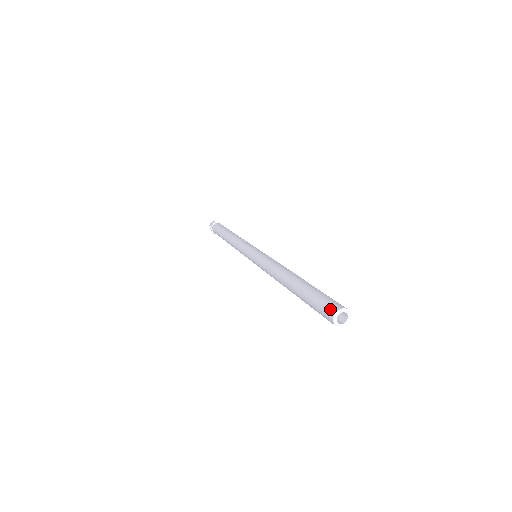
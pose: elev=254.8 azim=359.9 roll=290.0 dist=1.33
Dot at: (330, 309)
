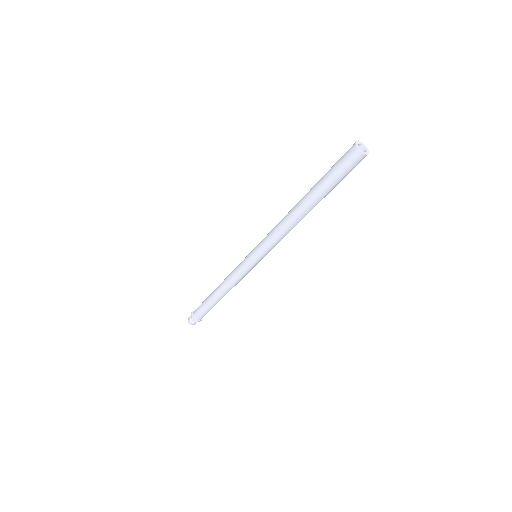
Dot at: (349, 150)
